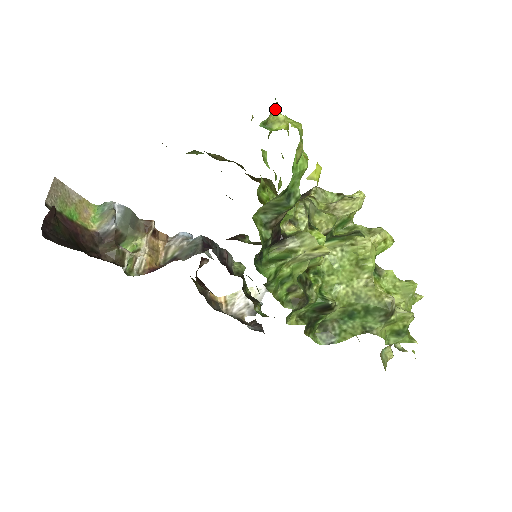
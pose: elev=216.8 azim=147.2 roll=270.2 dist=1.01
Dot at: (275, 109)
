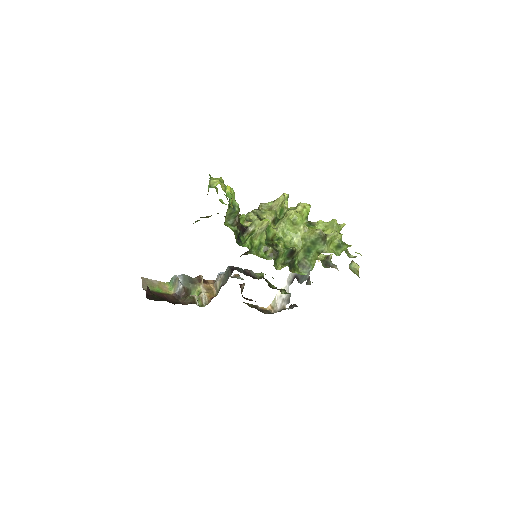
Dot at: (211, 179)
